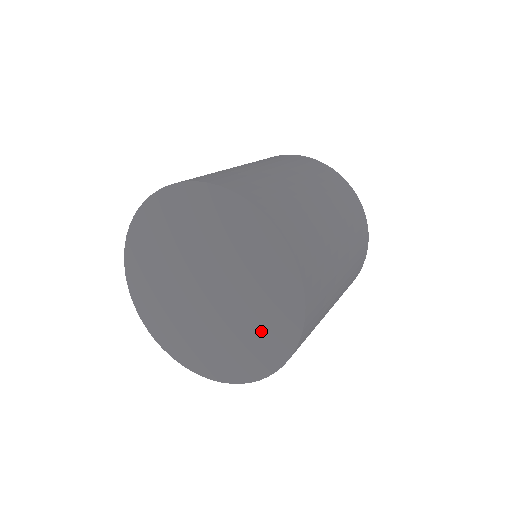
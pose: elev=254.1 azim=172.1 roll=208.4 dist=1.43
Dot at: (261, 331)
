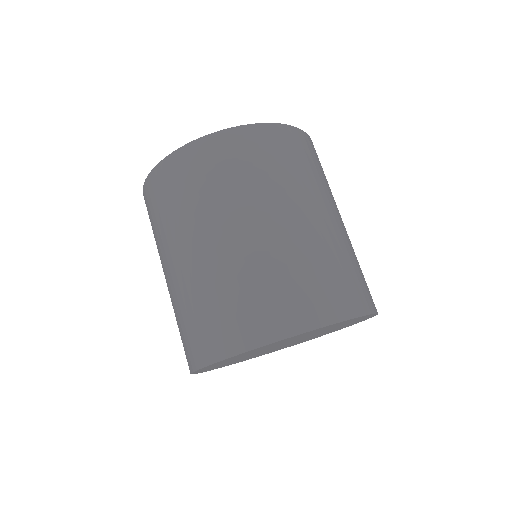
Dot at: occluded
